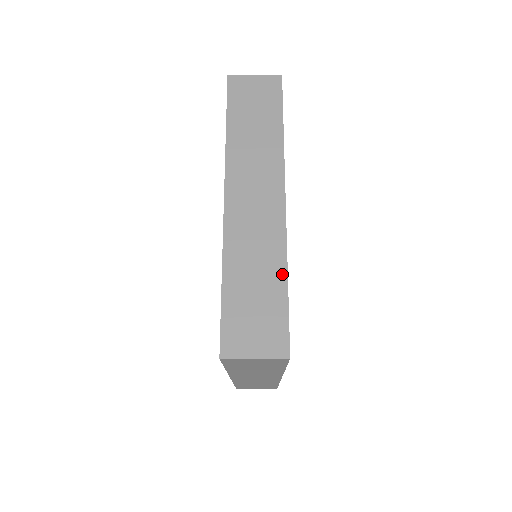
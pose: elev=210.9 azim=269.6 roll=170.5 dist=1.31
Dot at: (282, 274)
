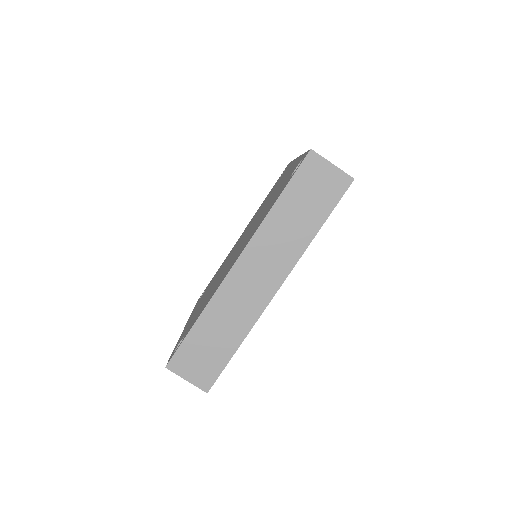
Dot at: occluded
